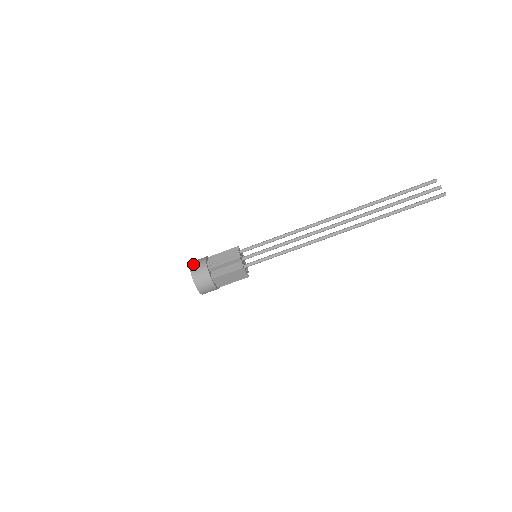
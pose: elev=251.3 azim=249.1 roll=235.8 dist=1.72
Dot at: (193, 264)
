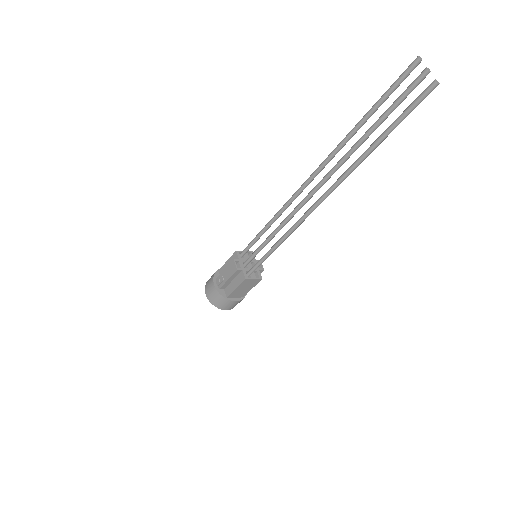
Dot at: (206, 287)
